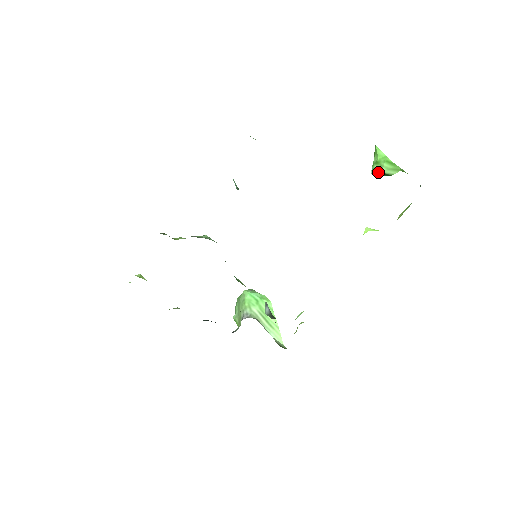
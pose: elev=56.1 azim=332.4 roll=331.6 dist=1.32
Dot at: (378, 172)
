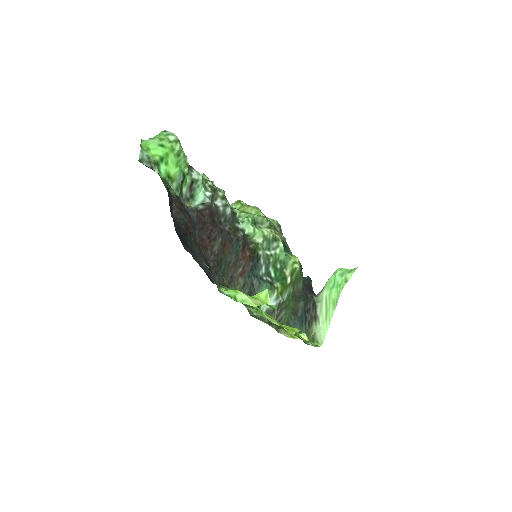
Dot at: occluded
